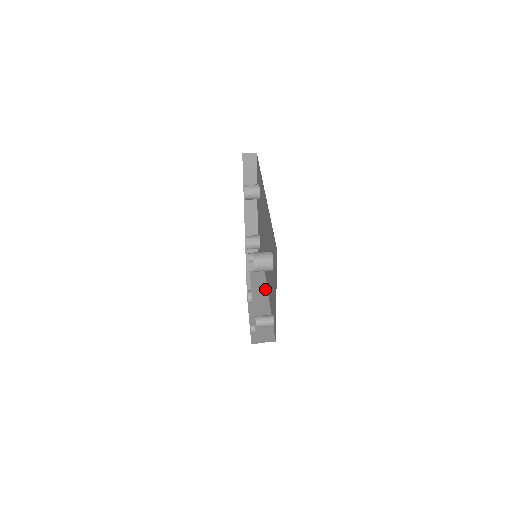
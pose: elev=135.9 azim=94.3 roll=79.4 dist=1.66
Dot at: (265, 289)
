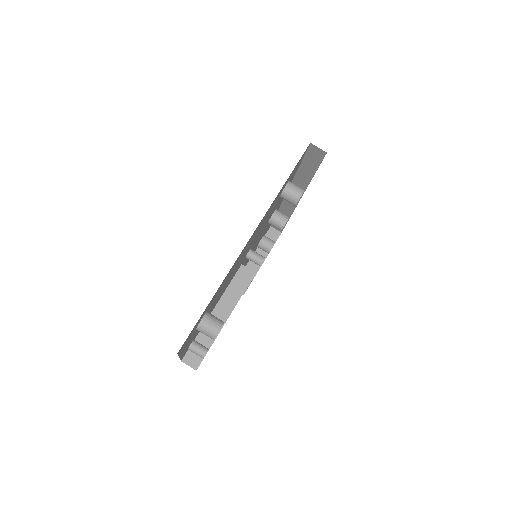
Dot at: (236, 300)
